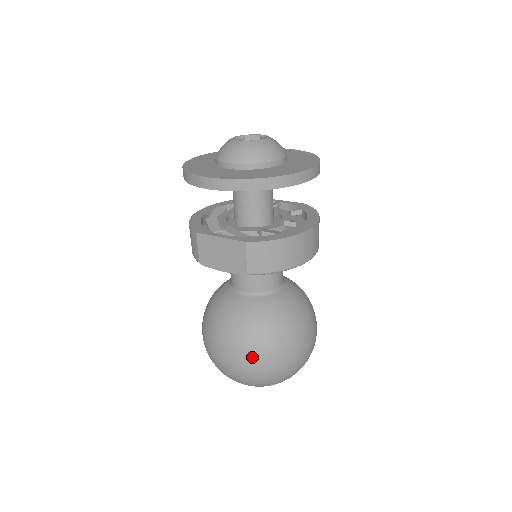
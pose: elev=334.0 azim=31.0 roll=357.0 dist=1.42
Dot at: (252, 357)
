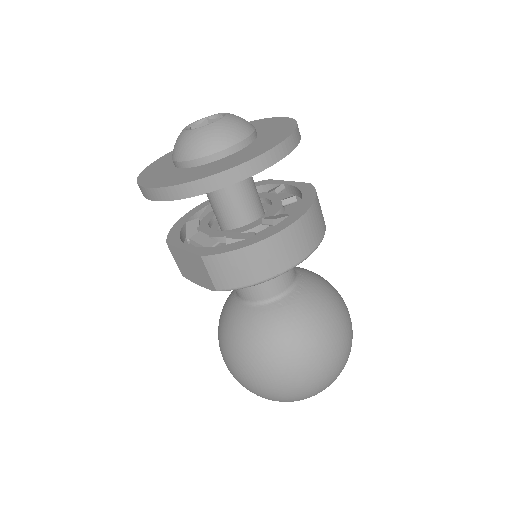
Dot at: (255, 376)
